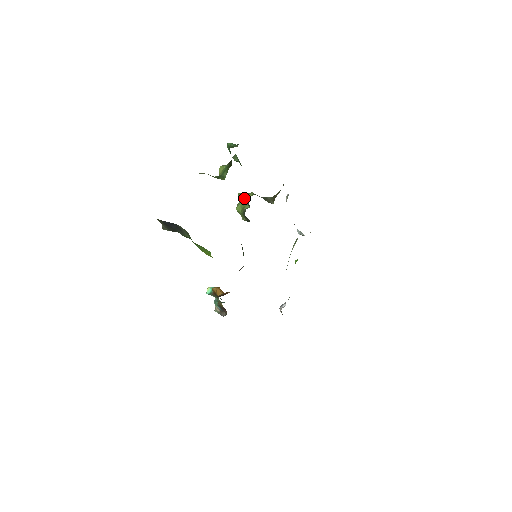
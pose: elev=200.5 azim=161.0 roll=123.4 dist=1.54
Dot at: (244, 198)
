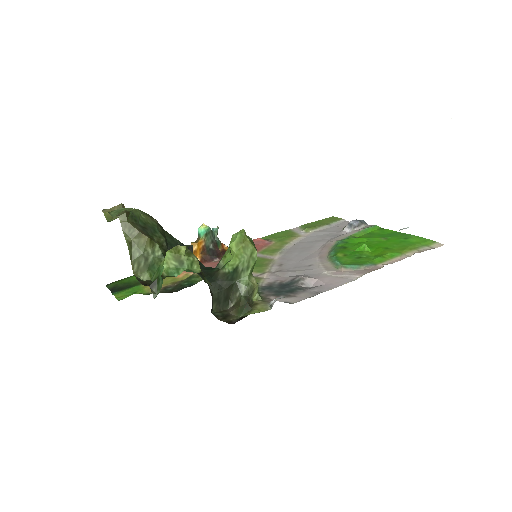
Dot at: (231, 251)
